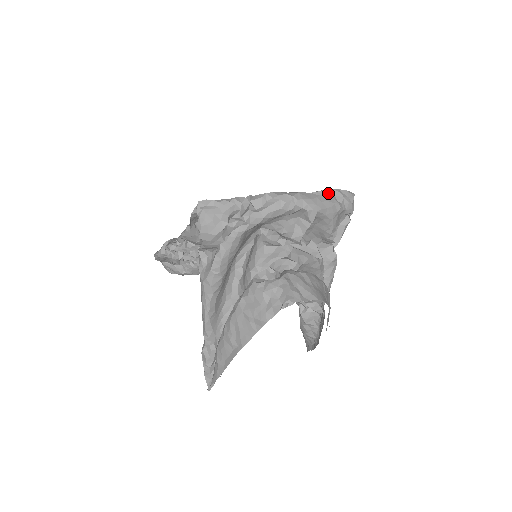
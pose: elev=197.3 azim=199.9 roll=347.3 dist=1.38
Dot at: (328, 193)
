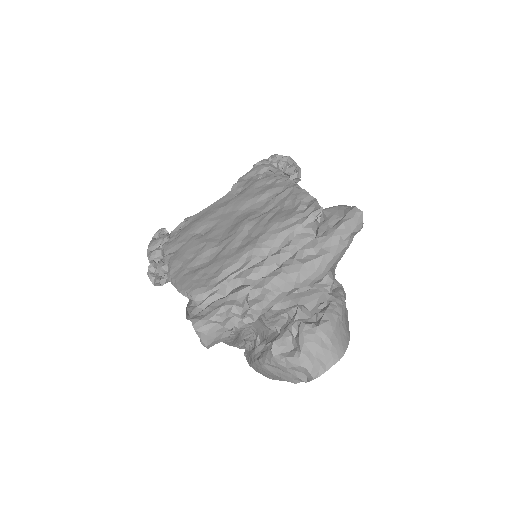
Dot at: (332, 235)
